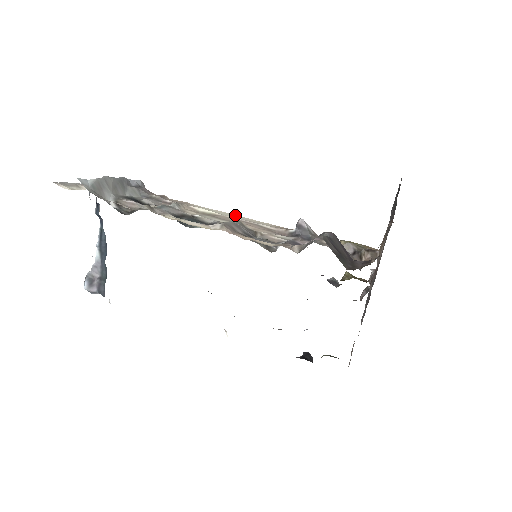
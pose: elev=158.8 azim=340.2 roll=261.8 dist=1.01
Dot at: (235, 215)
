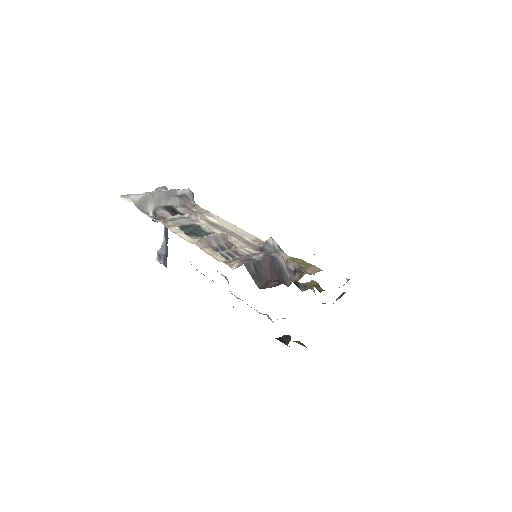
Dot at: (234, 226)
